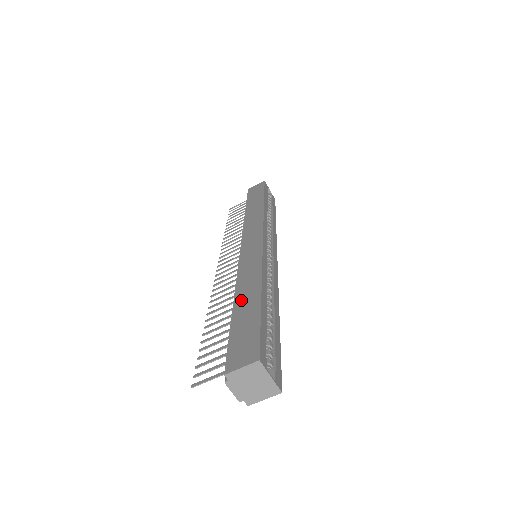
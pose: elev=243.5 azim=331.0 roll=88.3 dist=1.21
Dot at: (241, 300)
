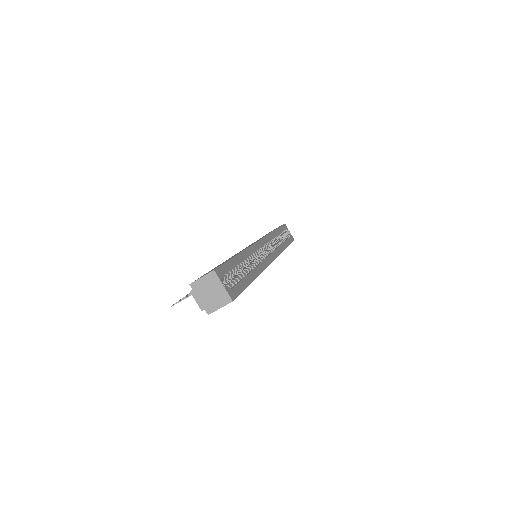
Dot at: occluded
